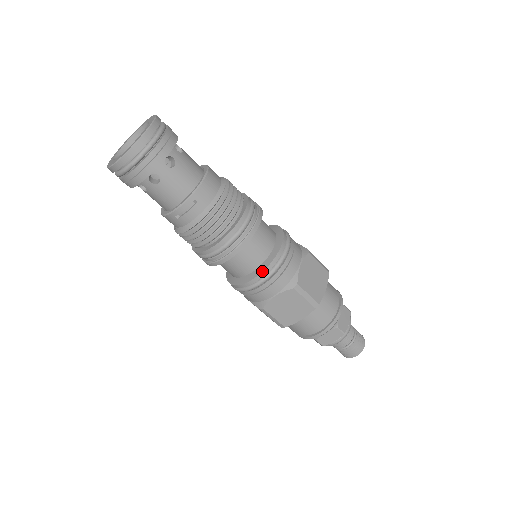
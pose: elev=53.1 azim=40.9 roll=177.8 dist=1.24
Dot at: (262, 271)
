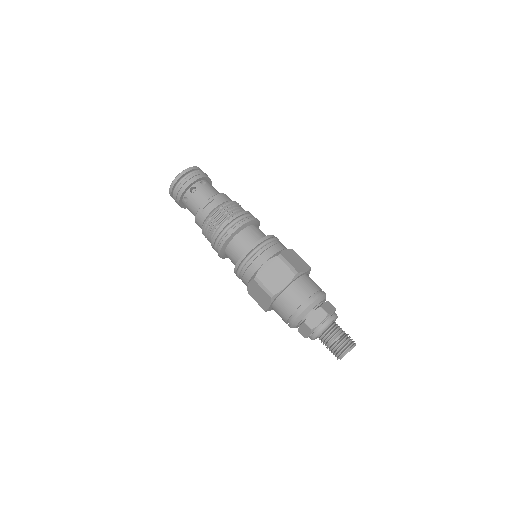
Dot at: occluded
